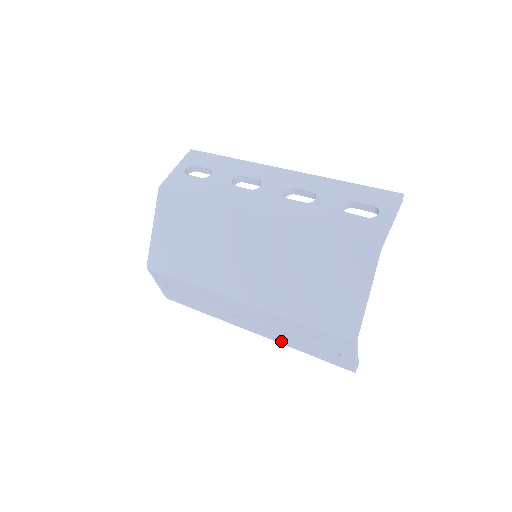
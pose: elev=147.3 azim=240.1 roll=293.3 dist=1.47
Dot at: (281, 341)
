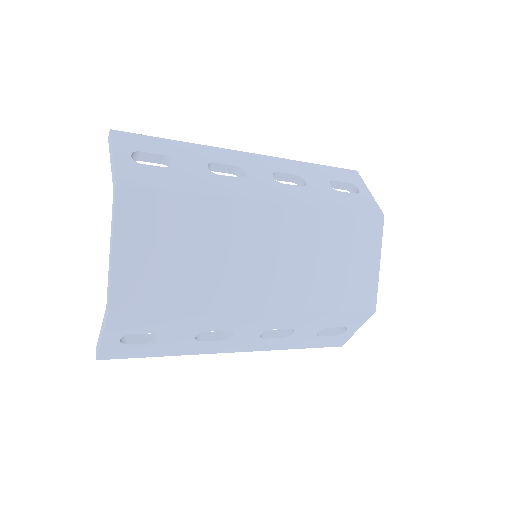
Dot at: (275, 347)
